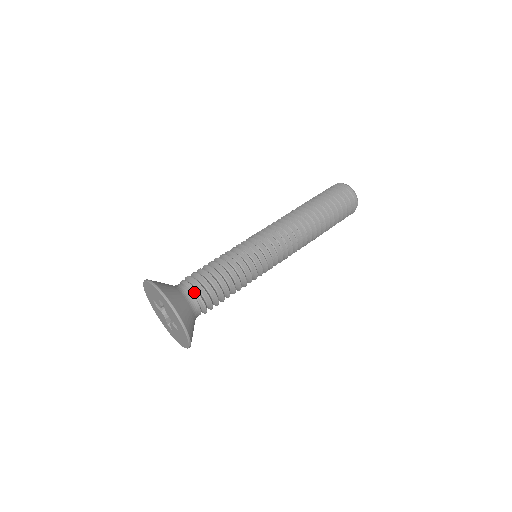
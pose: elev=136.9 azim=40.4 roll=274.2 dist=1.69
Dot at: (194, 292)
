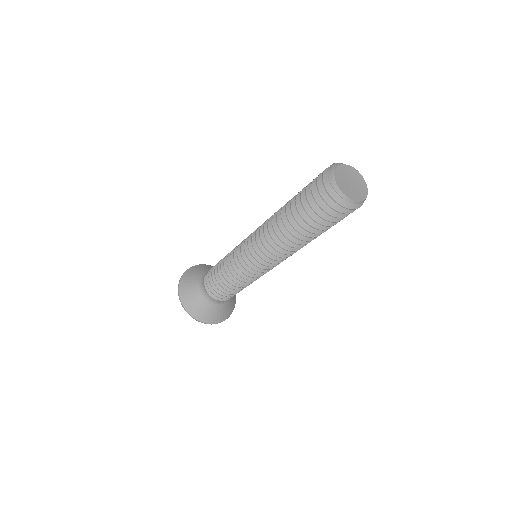
Dot at: (208, 293)
